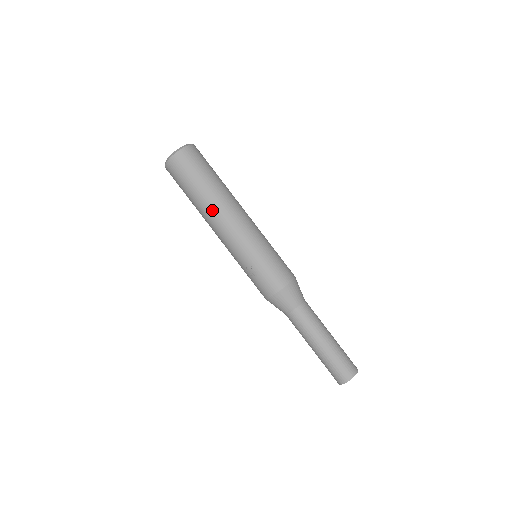
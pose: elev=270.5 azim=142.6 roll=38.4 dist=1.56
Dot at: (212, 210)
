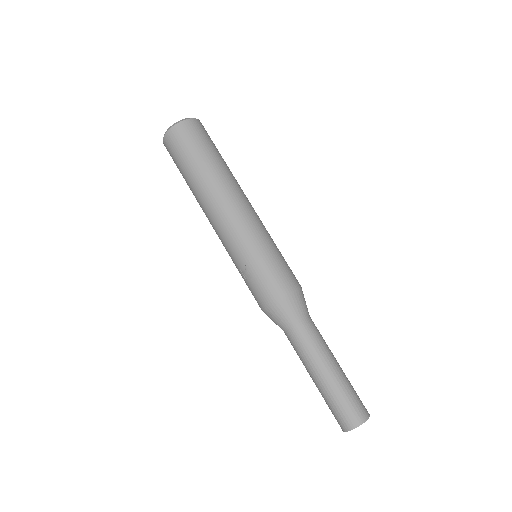
Dot at: (206, 195)
